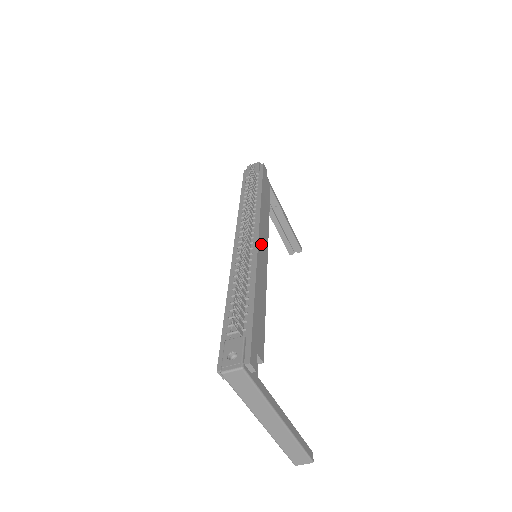
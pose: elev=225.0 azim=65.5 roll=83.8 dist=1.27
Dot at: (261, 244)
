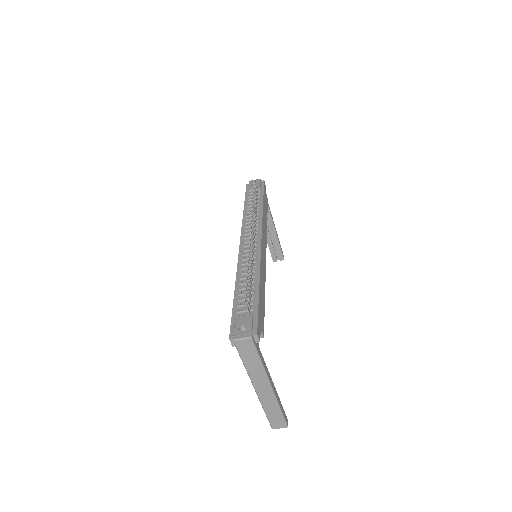
Dot at: (263, 246)
